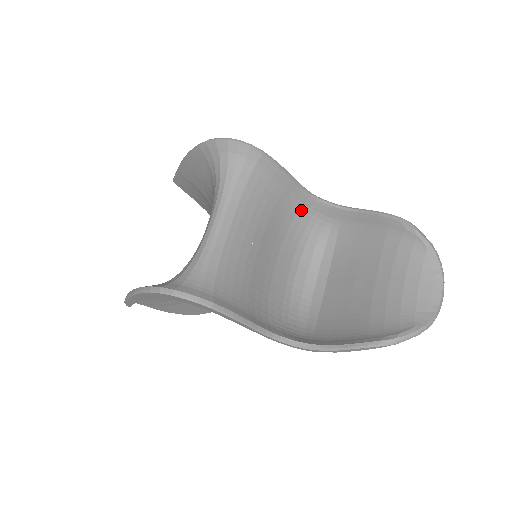
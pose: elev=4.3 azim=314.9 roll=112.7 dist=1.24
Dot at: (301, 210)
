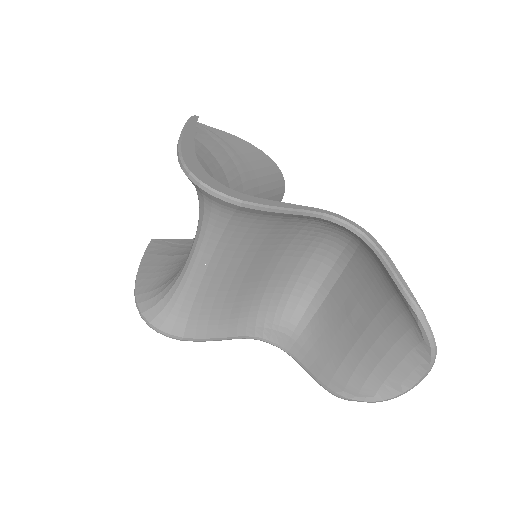
Dot at: (313, 222)
